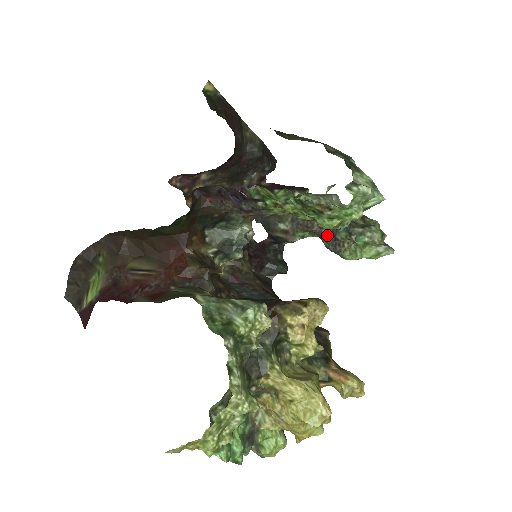
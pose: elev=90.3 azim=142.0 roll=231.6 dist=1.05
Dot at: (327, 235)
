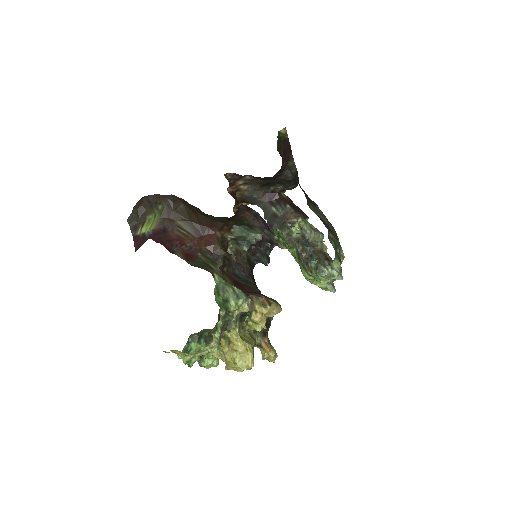
Dot at: (304, 258)
